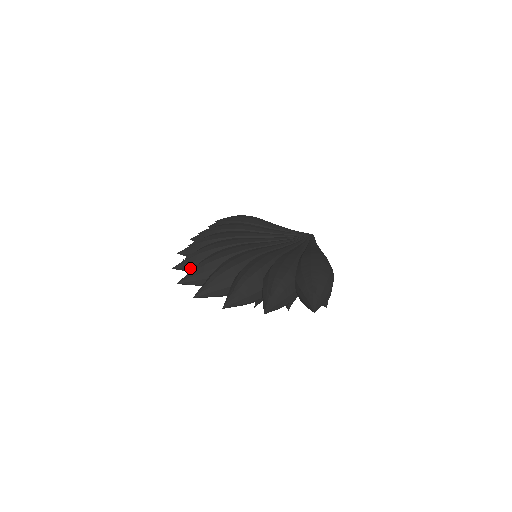
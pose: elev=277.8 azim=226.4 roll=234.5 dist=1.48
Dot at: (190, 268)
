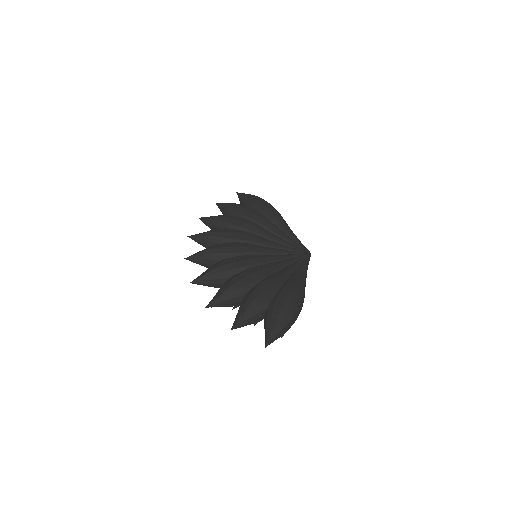
Dot at: (201, 243)
